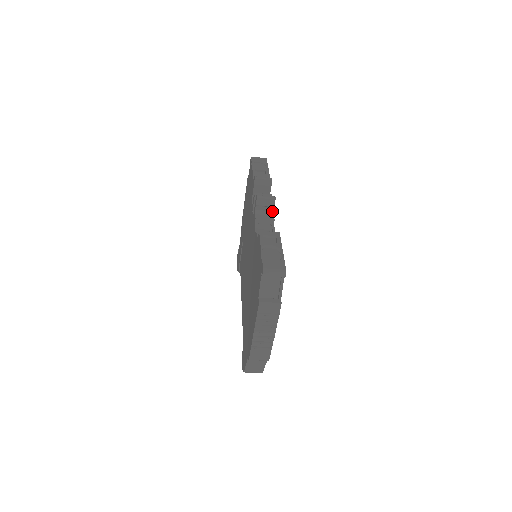
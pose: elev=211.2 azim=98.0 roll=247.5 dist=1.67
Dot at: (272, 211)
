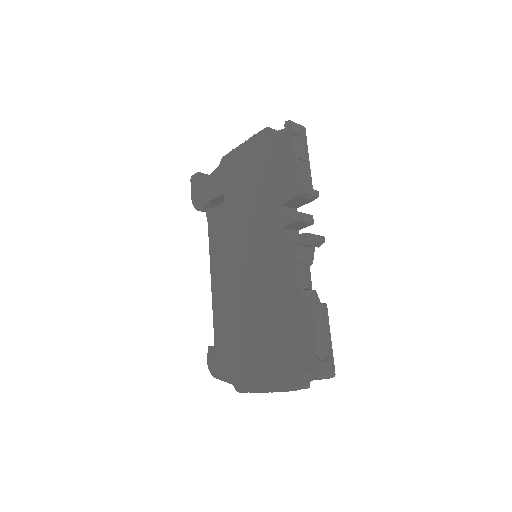
Dot at: (312, 248)
